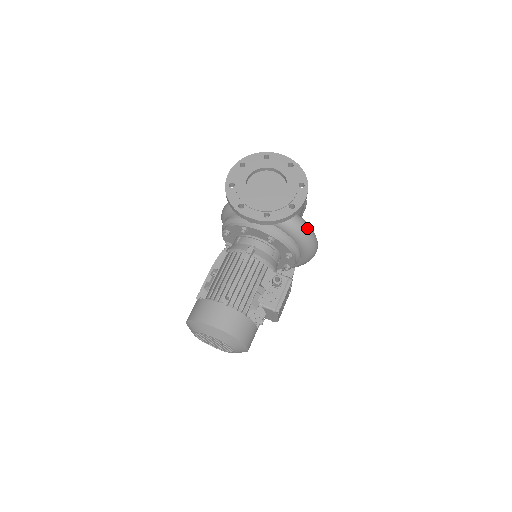
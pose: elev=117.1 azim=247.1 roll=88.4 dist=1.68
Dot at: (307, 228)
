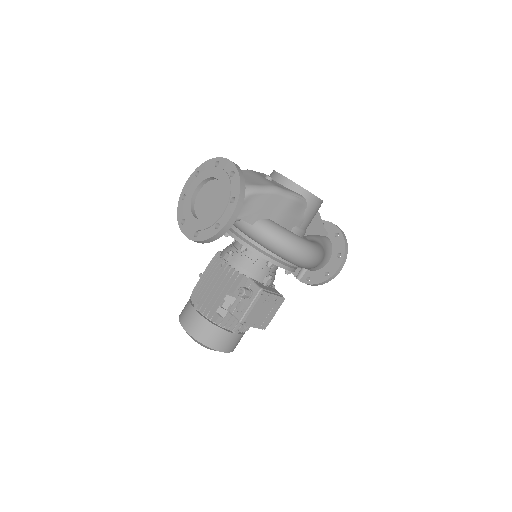
Dot at: (276, 238)
